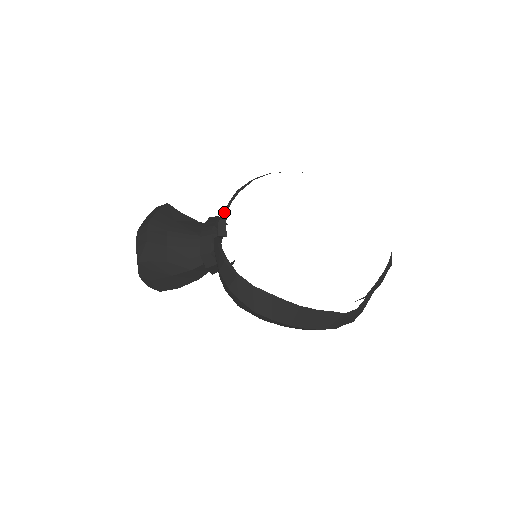
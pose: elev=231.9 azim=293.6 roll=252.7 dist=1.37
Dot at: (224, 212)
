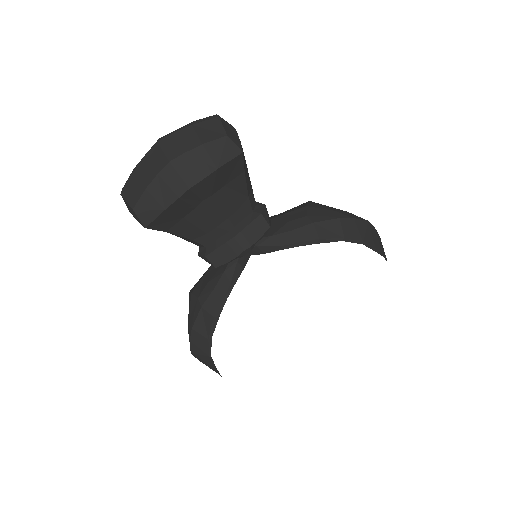
Dot at: (277, 247)
